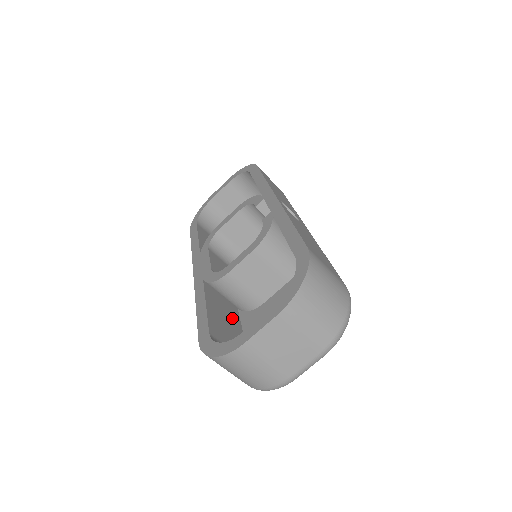
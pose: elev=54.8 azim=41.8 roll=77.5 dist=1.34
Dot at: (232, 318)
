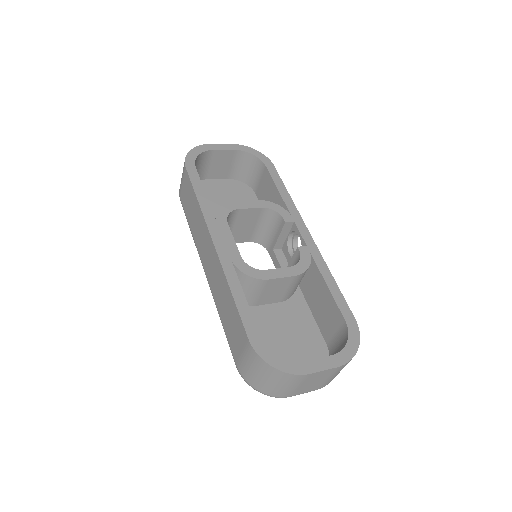
Dot at: occluded
